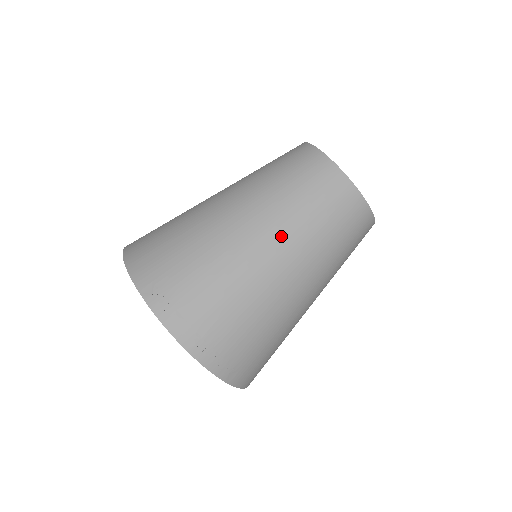
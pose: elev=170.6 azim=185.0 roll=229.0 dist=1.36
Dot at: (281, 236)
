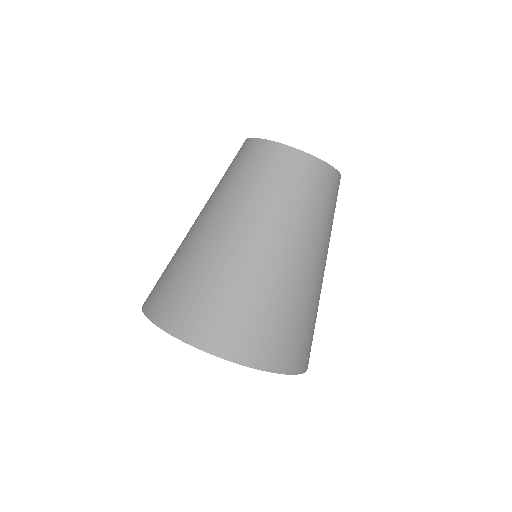
Dot at: (317, 247)
